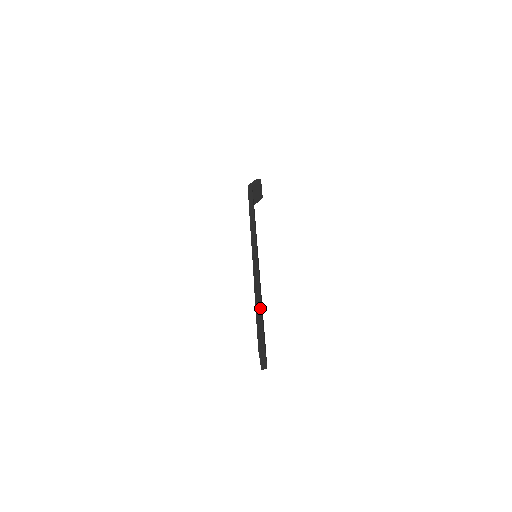
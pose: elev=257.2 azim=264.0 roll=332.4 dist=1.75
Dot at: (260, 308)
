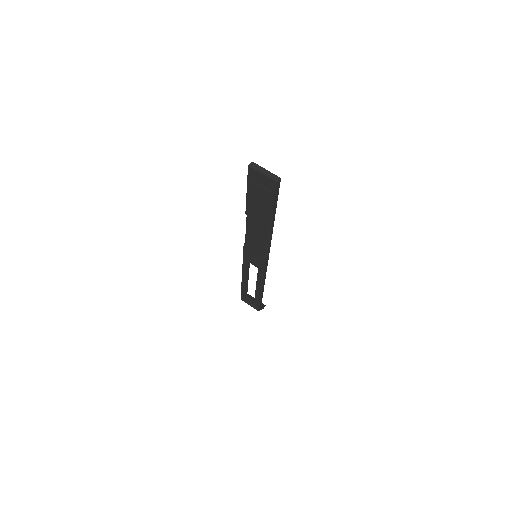
Dot at: occluded
